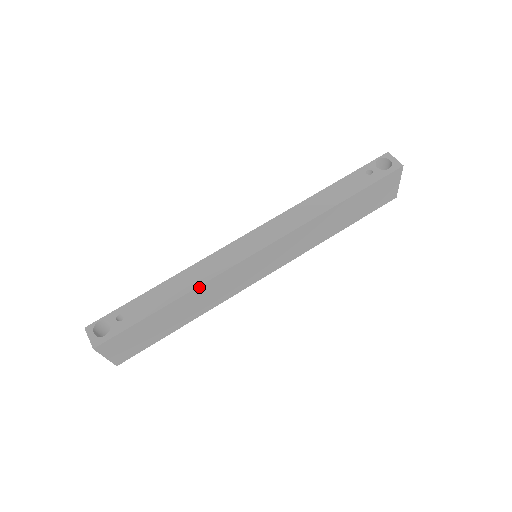
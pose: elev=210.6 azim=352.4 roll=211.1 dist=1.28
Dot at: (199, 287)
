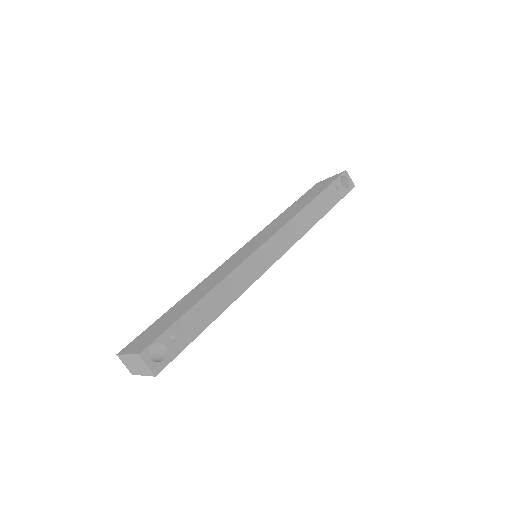
Dot at: (236, 298)
